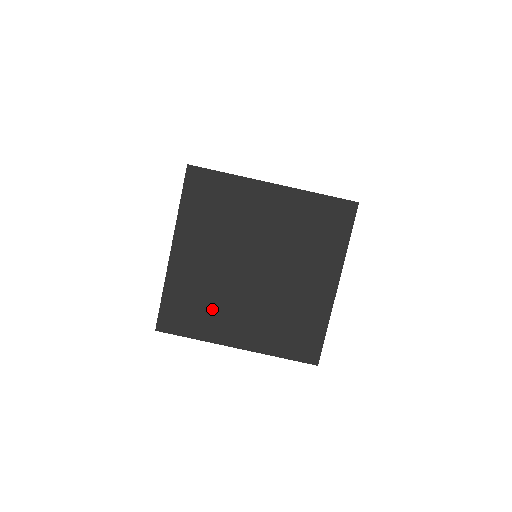
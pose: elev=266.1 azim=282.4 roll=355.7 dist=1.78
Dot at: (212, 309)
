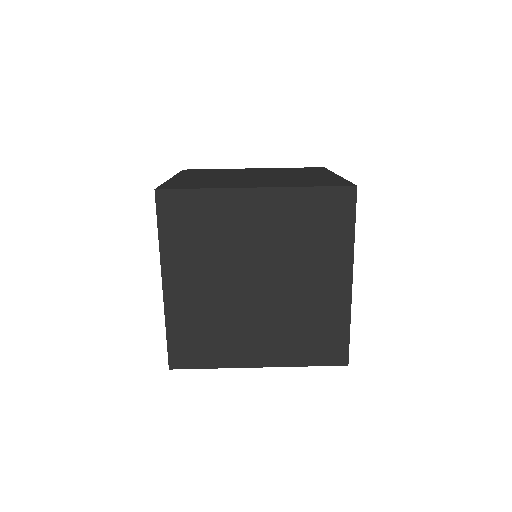
Dot at: (219, 183)
